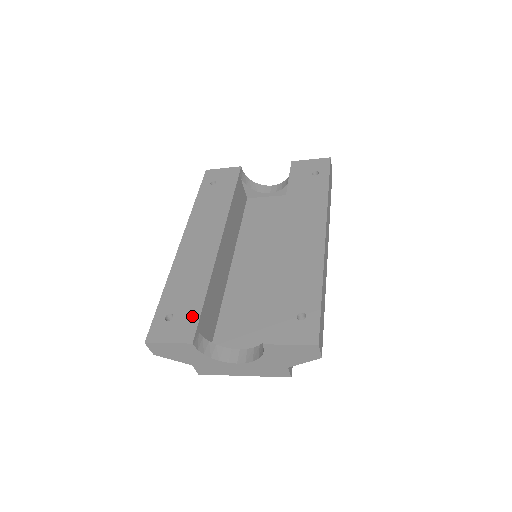
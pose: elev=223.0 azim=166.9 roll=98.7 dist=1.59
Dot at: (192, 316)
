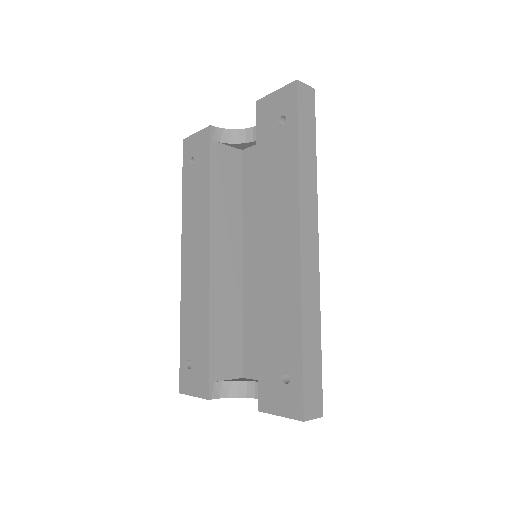
Dot at: (203, 366)
